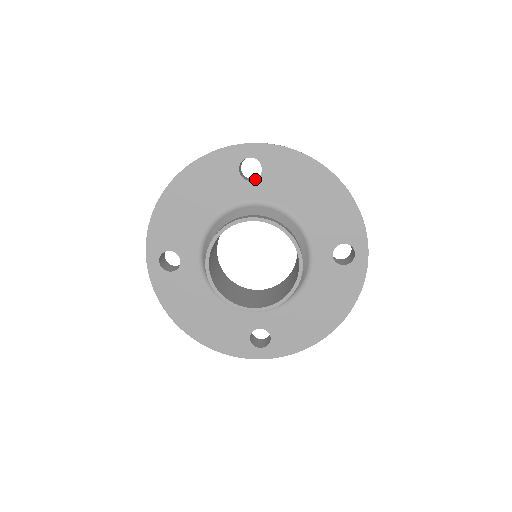
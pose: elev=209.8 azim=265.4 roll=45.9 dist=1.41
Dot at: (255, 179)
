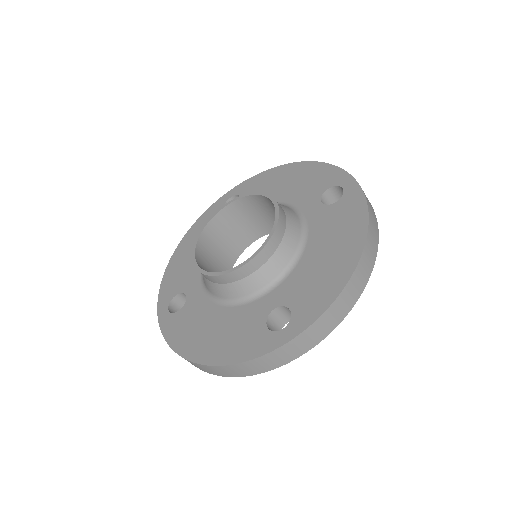
Dot at: occluded
